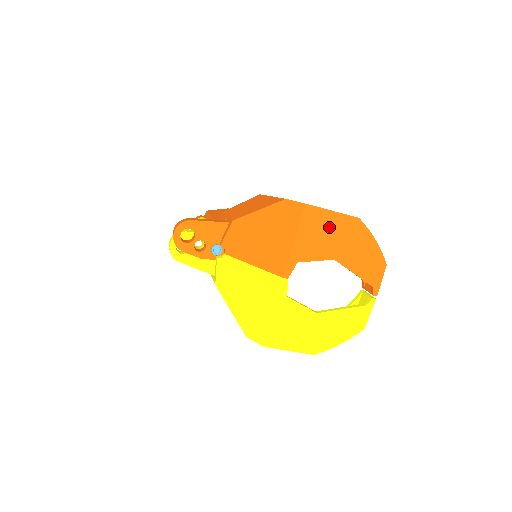
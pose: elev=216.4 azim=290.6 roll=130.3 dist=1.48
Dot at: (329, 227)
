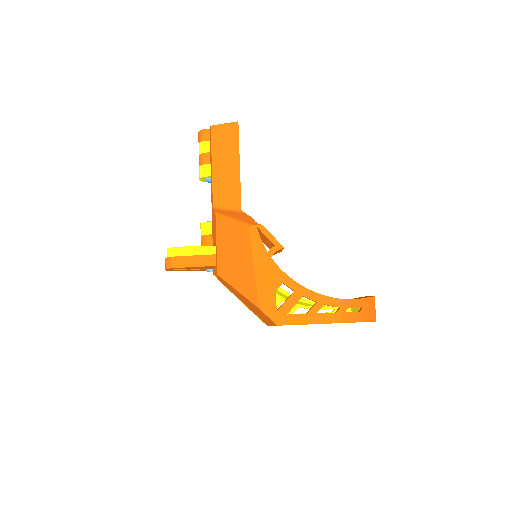
Dot at: occluded
